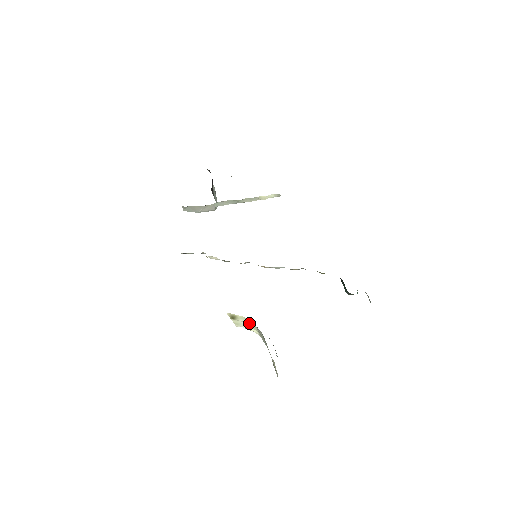
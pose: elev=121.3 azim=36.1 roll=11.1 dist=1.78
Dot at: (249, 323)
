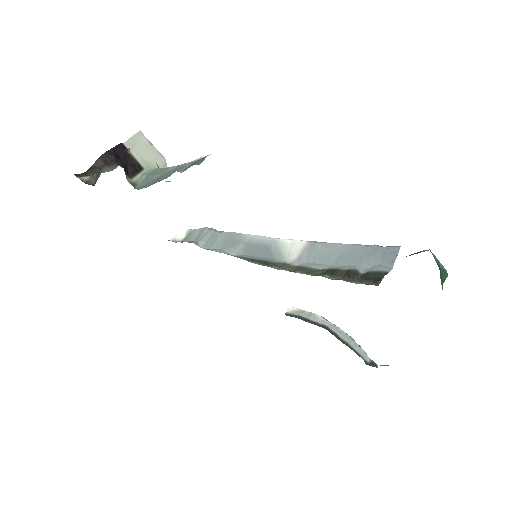
Dot at: occluded
